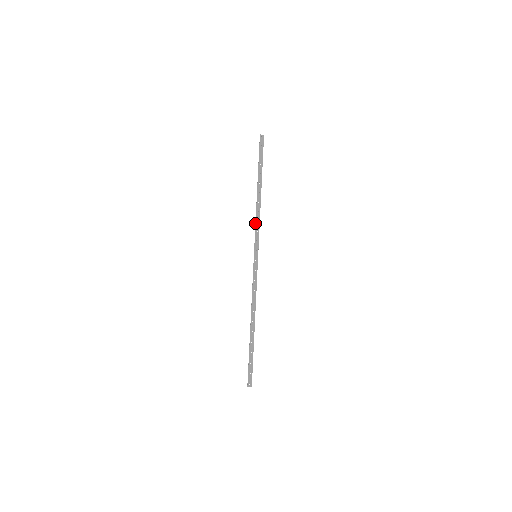
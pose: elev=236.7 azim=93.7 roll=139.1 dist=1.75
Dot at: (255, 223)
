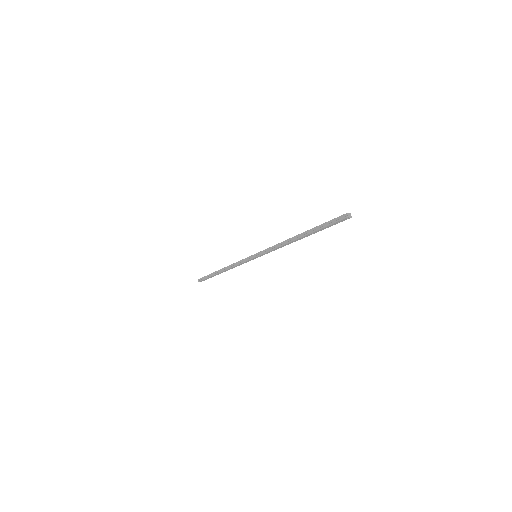
Dot at: (274, 246)
